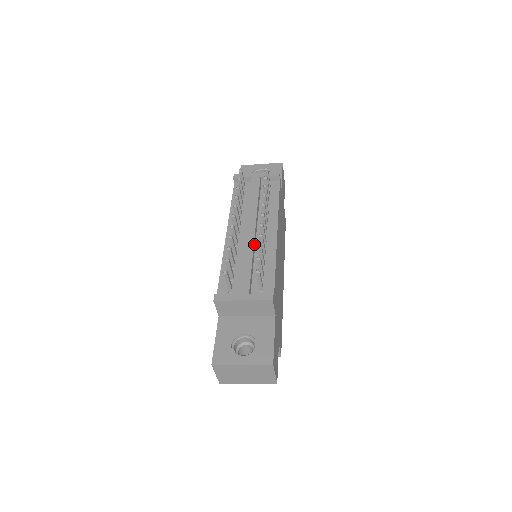
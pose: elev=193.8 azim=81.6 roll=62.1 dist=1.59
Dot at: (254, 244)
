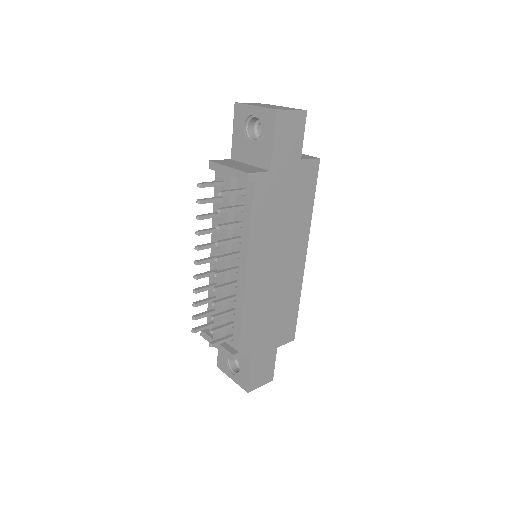
Dot at: occluded
